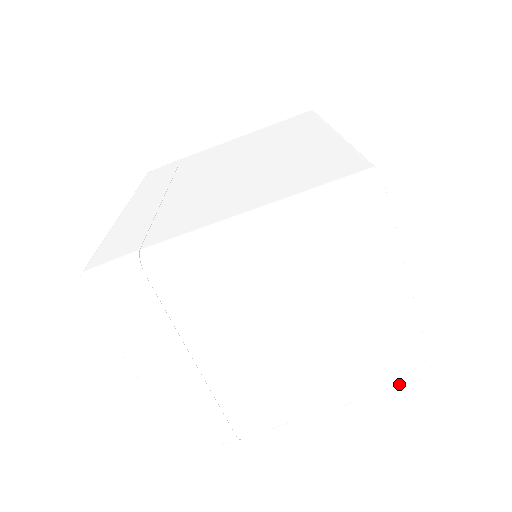
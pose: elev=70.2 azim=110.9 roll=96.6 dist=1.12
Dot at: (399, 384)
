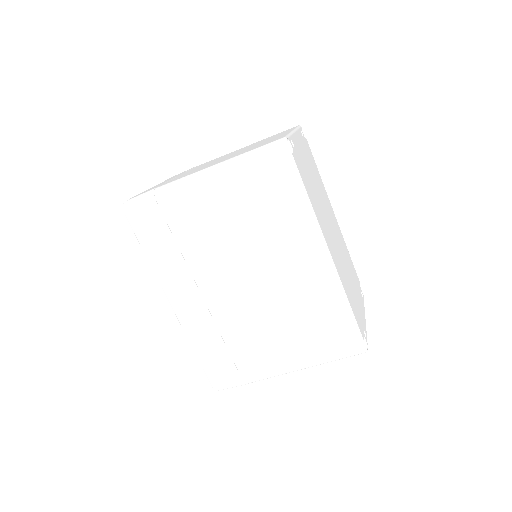
Dot at: occluded
